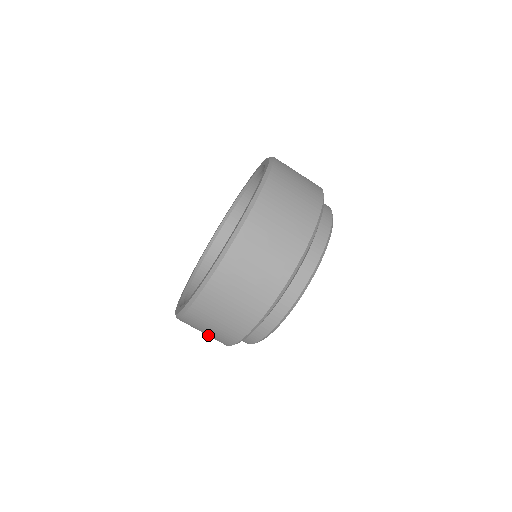
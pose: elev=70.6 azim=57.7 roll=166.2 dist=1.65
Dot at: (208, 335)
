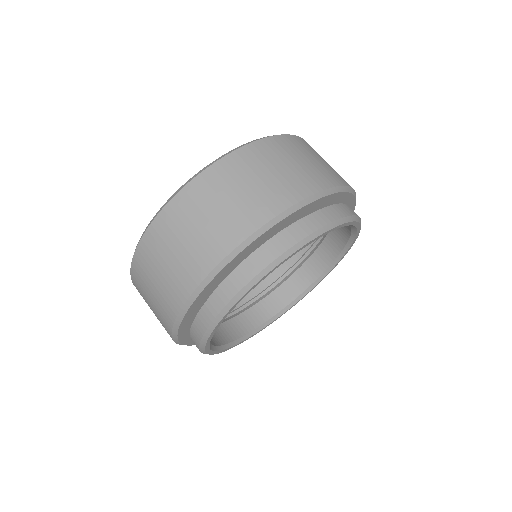
Dot at: (209, 227)
